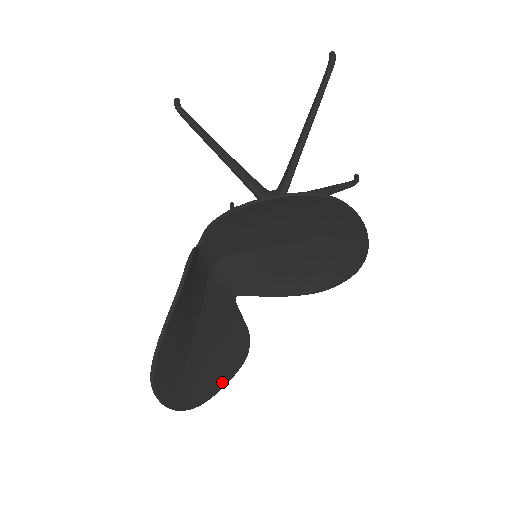
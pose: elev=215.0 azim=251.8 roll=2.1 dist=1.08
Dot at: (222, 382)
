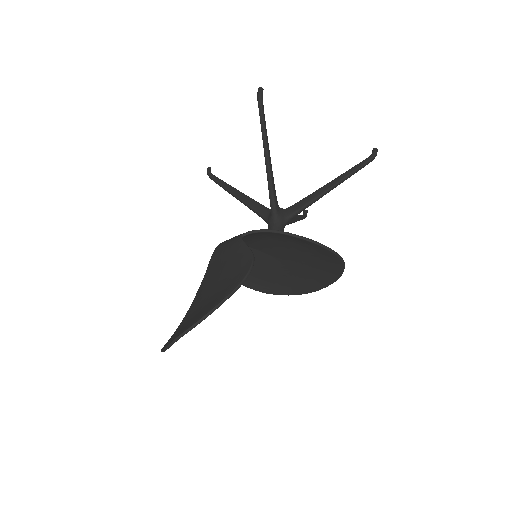
Dot at: occluded
